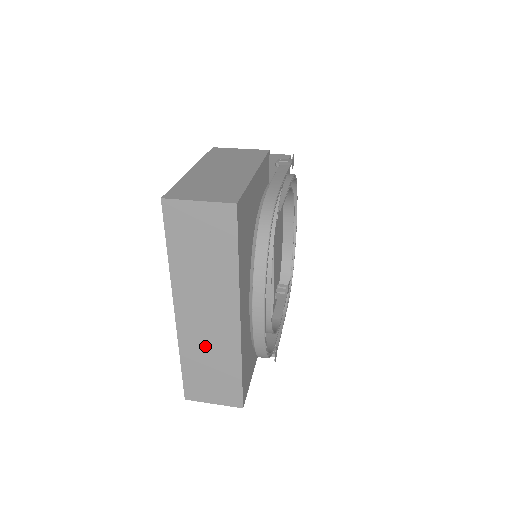
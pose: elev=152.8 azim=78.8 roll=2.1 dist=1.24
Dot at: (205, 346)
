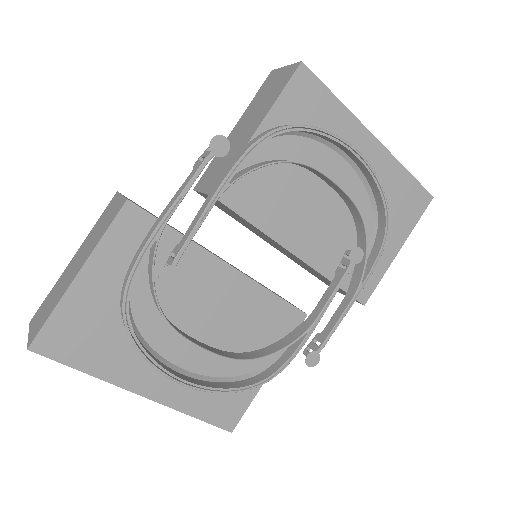
Dot at: occluded
